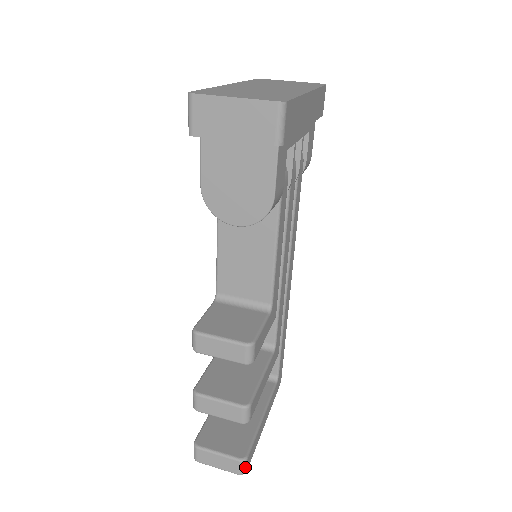
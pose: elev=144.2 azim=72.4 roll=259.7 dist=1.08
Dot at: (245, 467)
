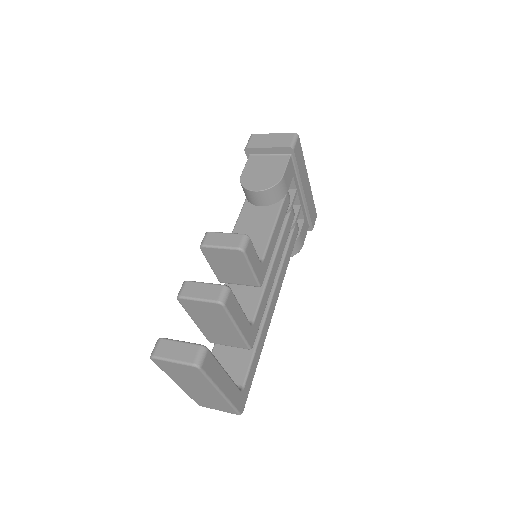
Dot at: (202, 357)
